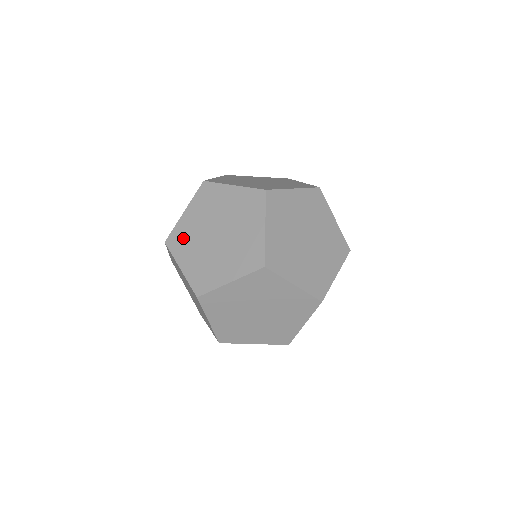
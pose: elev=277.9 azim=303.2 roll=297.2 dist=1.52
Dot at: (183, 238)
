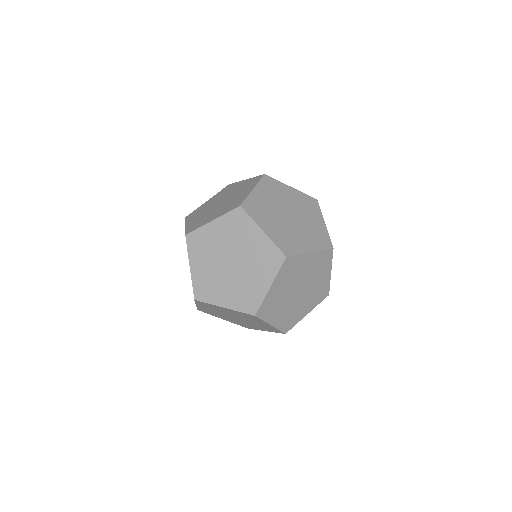
Dot at: (206, 286)
